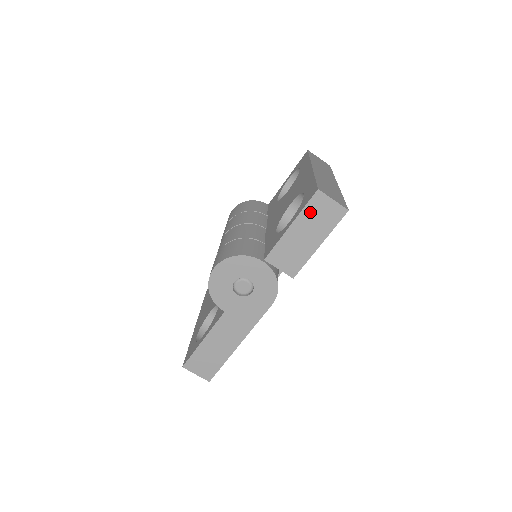
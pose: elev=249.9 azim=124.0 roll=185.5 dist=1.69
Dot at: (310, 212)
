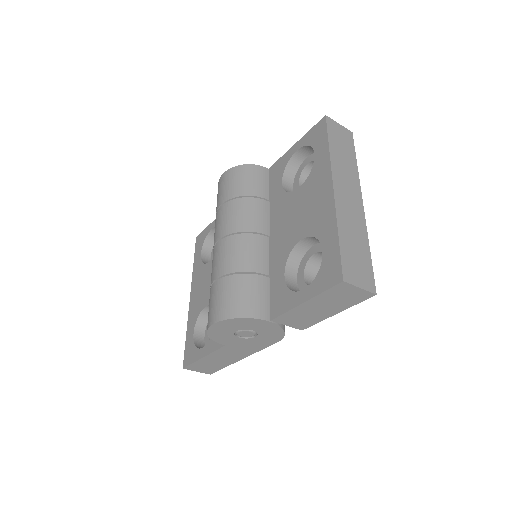
Dot at: (330, 295)
